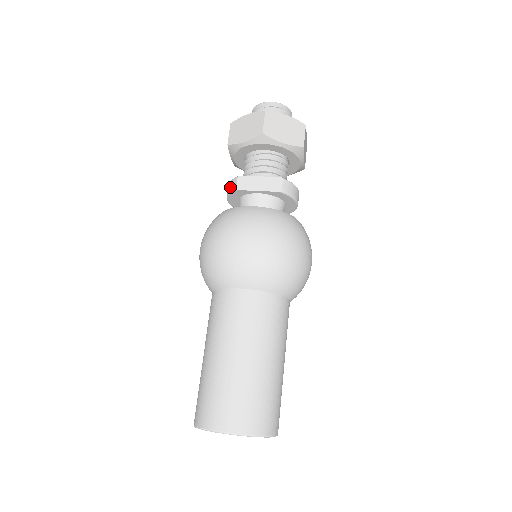
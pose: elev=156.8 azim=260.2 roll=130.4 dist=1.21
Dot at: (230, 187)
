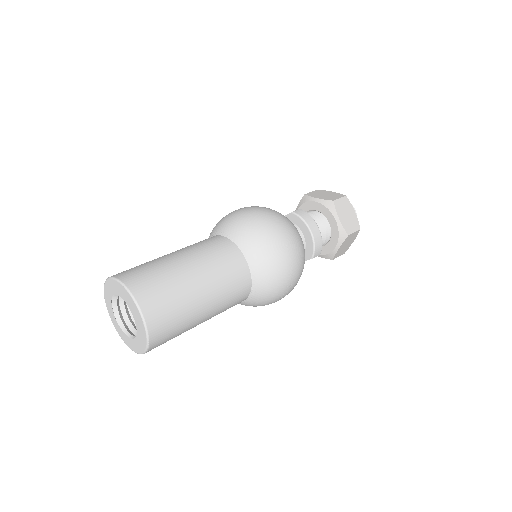
Dot at: occluded
